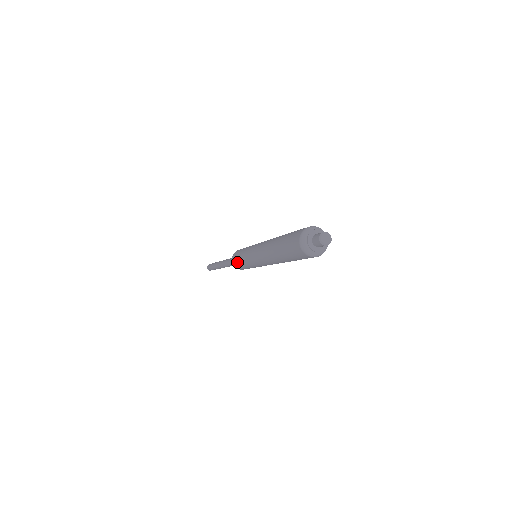
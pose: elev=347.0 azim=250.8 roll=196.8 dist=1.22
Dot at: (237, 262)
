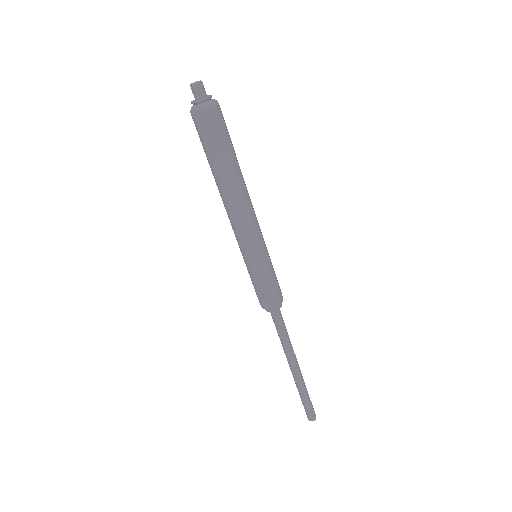
Dot at: occluded
